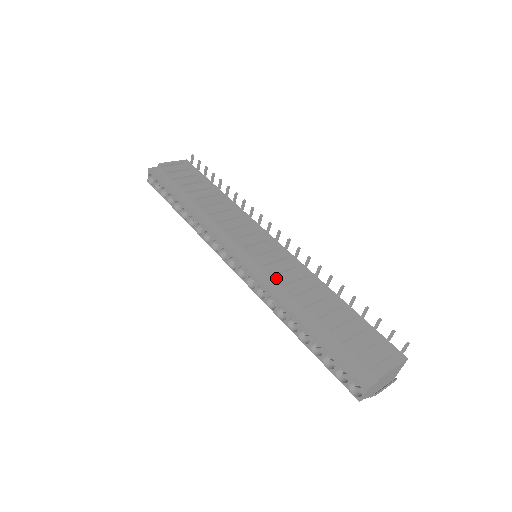
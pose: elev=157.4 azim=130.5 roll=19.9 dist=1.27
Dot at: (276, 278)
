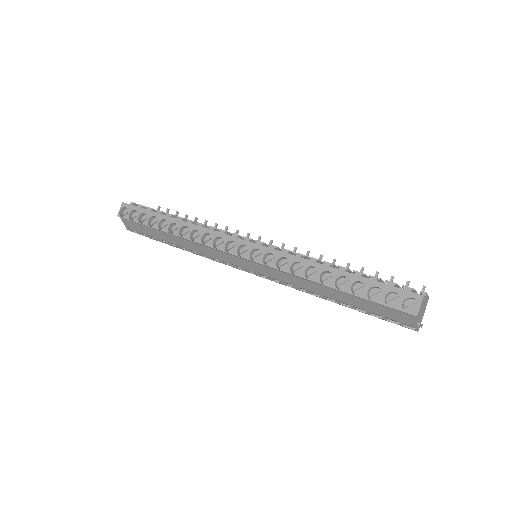
Dot at: occluded
